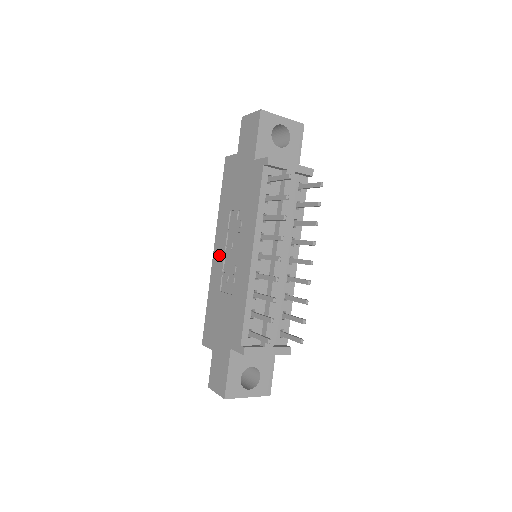
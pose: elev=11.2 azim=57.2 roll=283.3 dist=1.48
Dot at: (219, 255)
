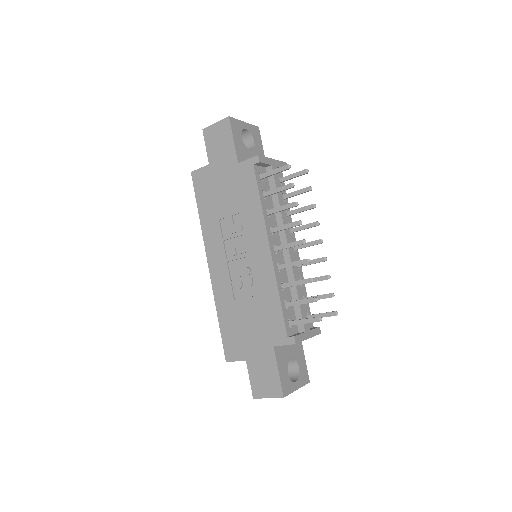
Dot at: (219, 266)
